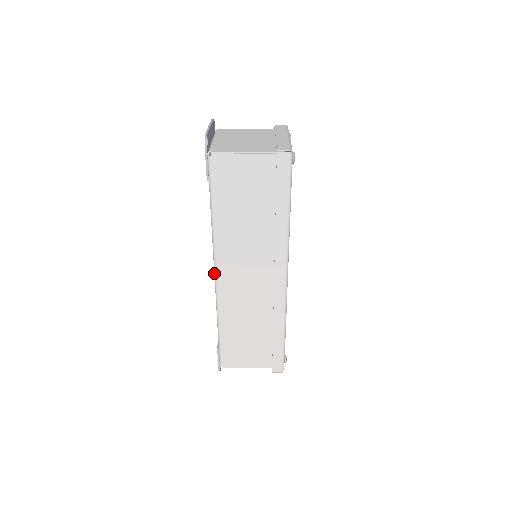
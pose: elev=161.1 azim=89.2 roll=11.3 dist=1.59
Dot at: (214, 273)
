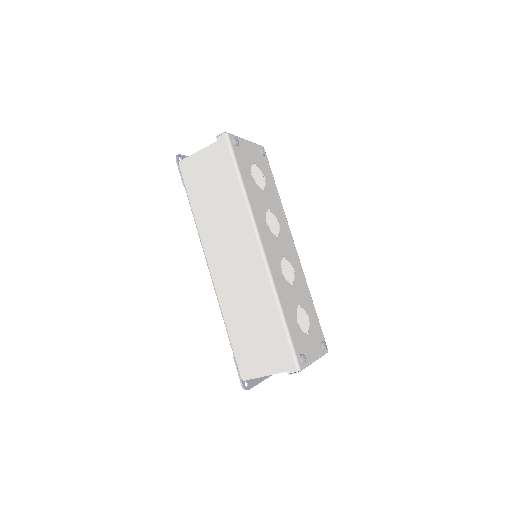
Dot at: (208, 267)
